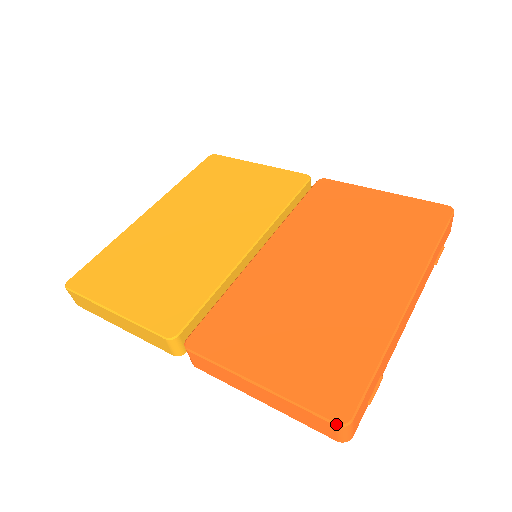
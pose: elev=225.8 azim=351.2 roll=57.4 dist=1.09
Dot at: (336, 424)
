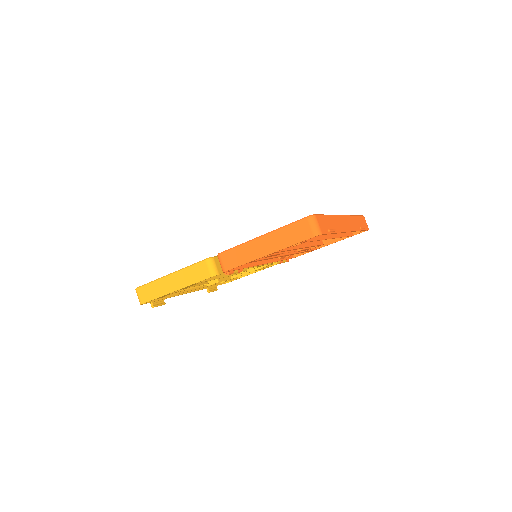
Dot at: (306, 217)
